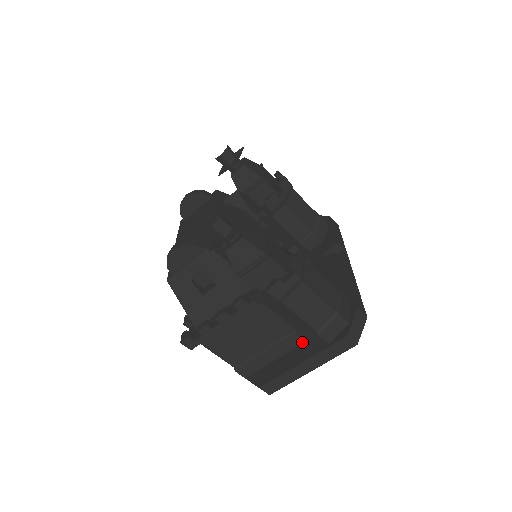
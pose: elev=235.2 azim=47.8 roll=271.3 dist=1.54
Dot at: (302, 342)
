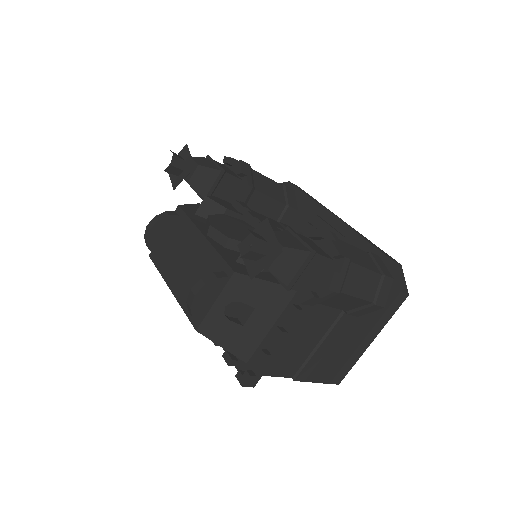
Dot at: (350, 319)
